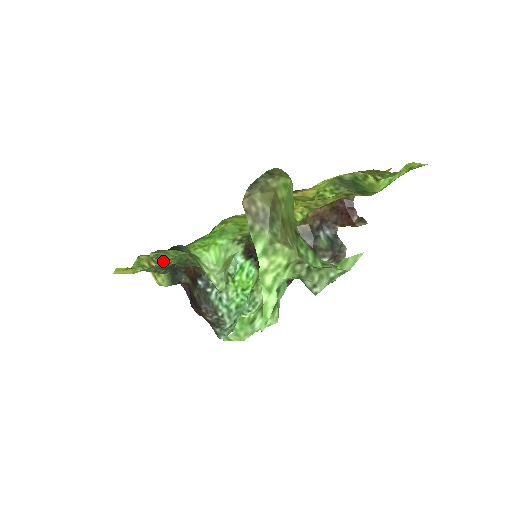
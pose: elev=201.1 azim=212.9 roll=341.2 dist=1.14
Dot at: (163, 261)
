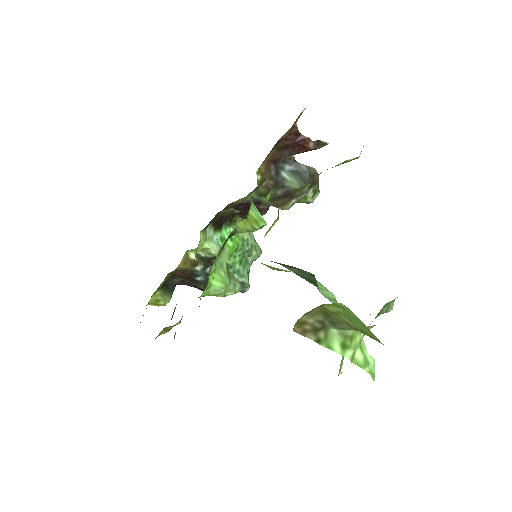
Dot at: (179, 322)
